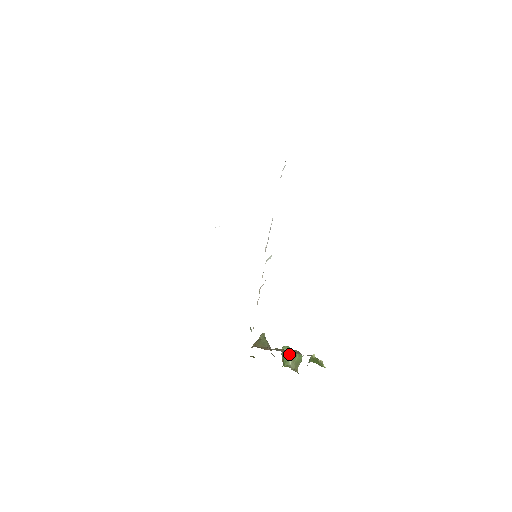
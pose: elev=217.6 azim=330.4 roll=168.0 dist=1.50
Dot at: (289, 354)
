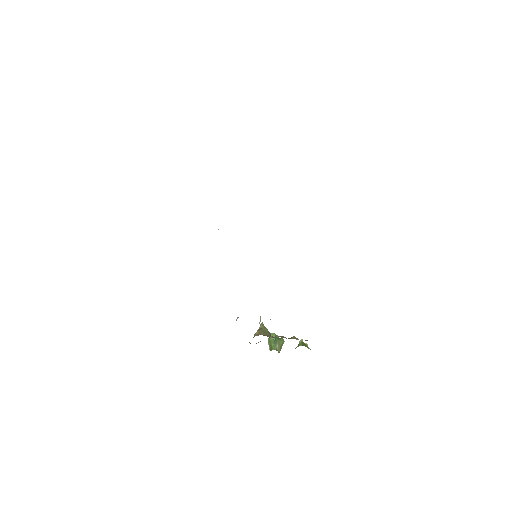
Dot at: (276, 339)
